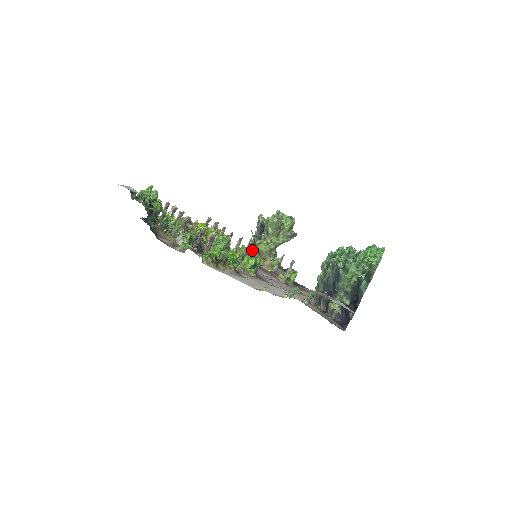
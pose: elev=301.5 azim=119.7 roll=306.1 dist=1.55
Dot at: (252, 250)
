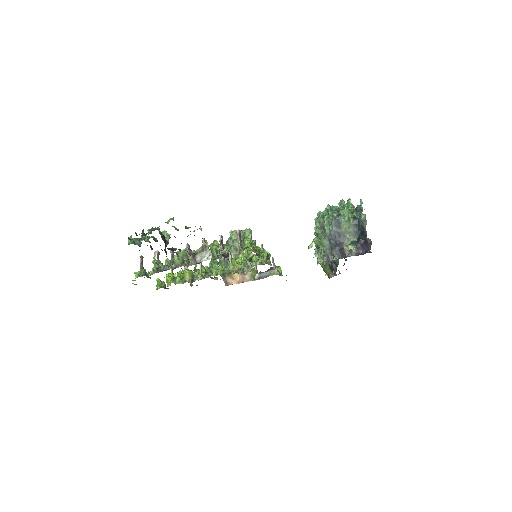
Dot at: occluded
